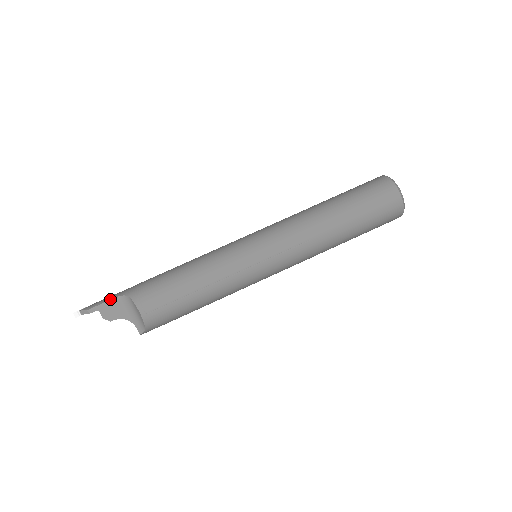
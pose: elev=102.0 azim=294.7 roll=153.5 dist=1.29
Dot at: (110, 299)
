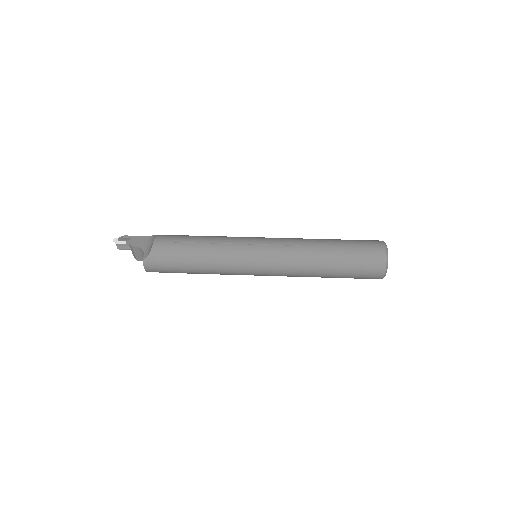
Dot at: (142, 236)
